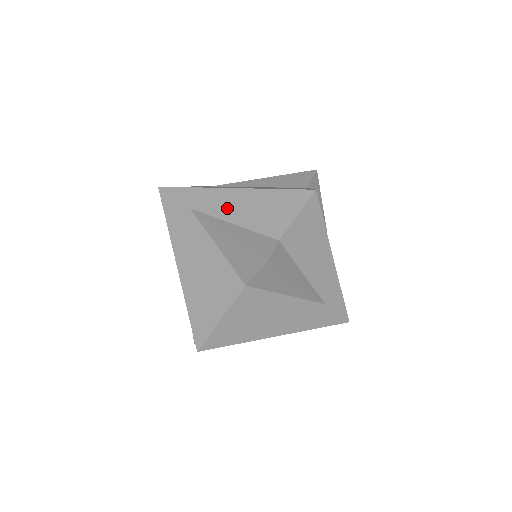
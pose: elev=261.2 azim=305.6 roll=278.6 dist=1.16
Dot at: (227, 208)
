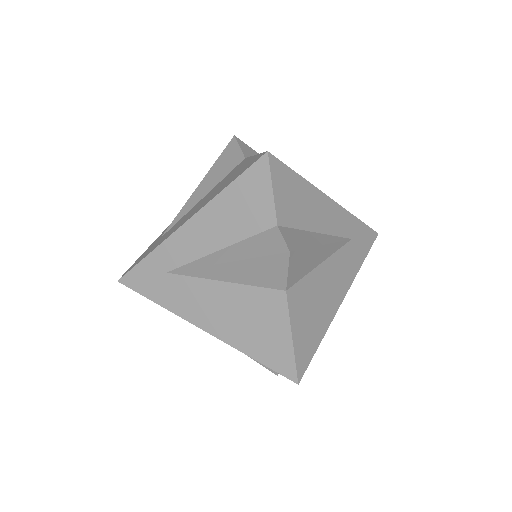
Dot at: occluded
